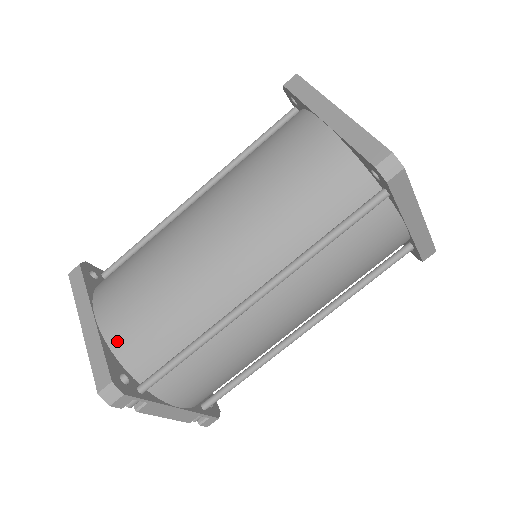
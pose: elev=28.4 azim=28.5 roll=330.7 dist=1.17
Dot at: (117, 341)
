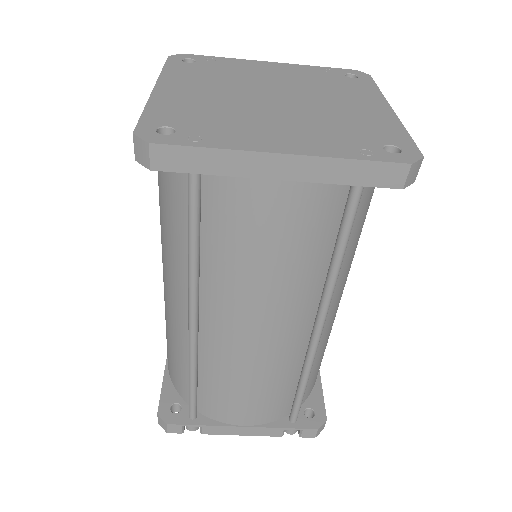
Dot at: (171, 374)
